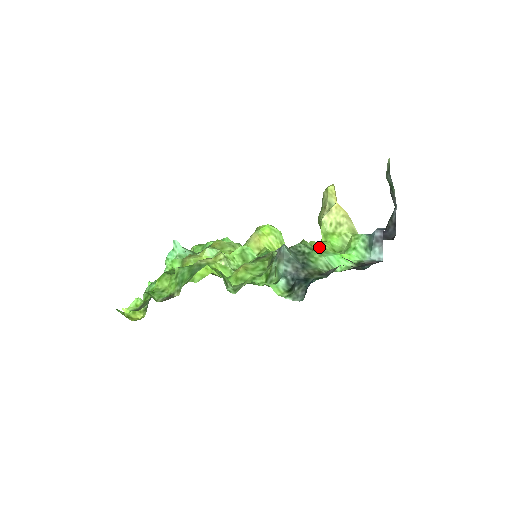
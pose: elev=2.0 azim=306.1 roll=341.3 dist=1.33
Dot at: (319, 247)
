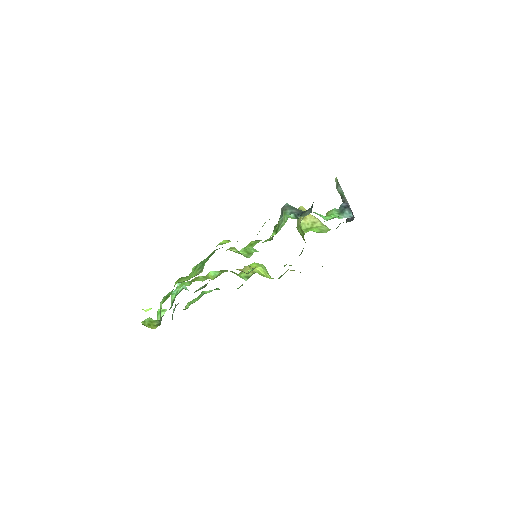
Dot at: occluded
